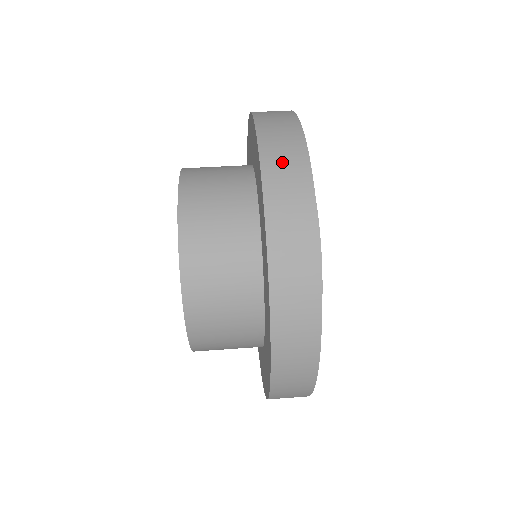
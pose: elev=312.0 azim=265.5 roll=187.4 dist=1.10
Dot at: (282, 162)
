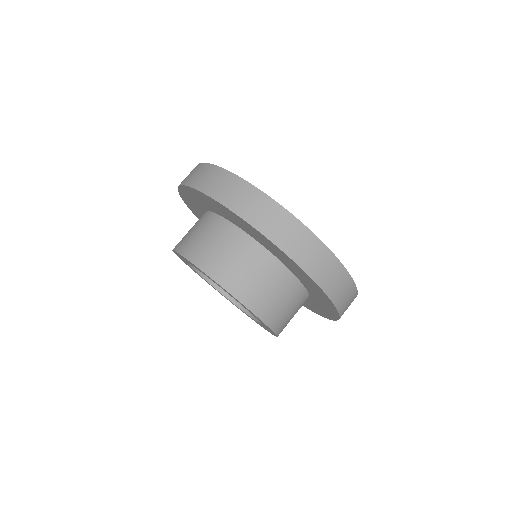
Dot at: (207, 180)
